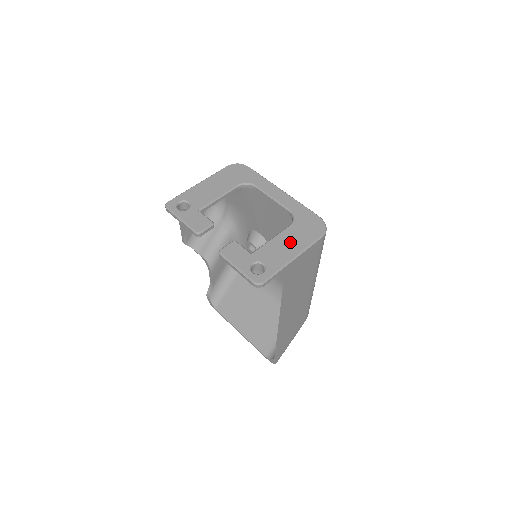
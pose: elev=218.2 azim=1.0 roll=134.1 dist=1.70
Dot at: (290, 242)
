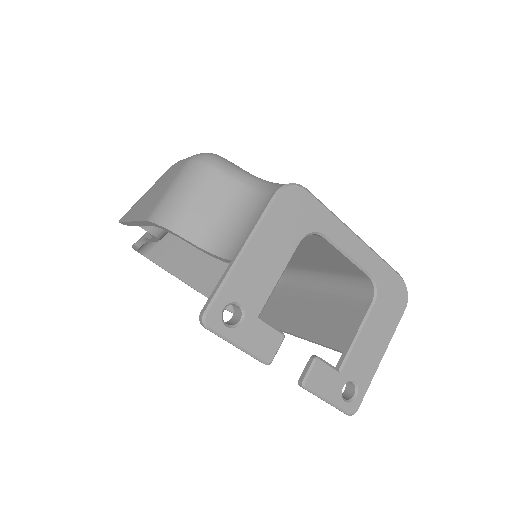
Dot at: (377, 335)
